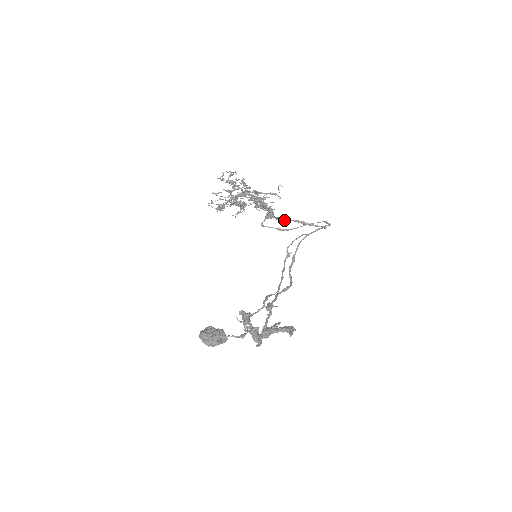
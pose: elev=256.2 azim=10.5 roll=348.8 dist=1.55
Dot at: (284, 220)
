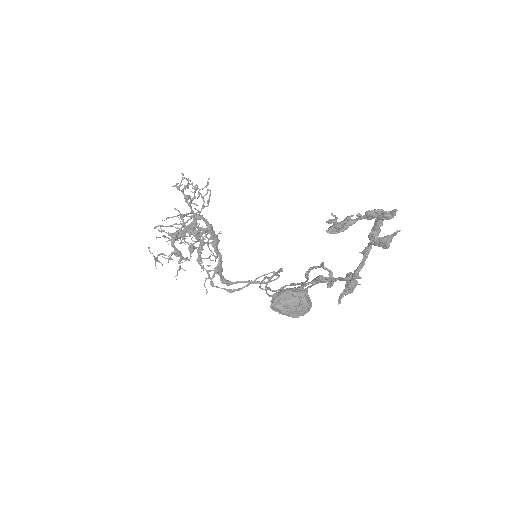
Dot at: (229, 283)
